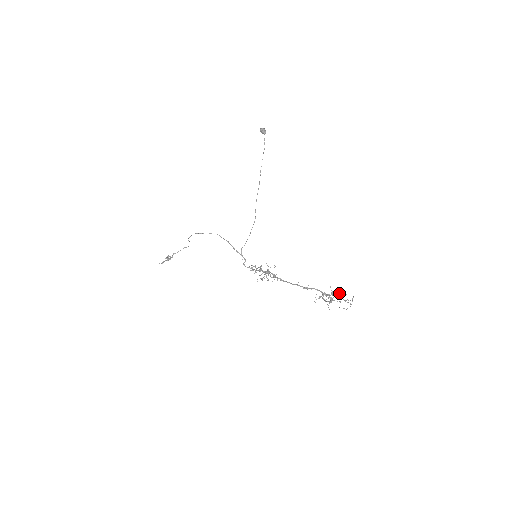
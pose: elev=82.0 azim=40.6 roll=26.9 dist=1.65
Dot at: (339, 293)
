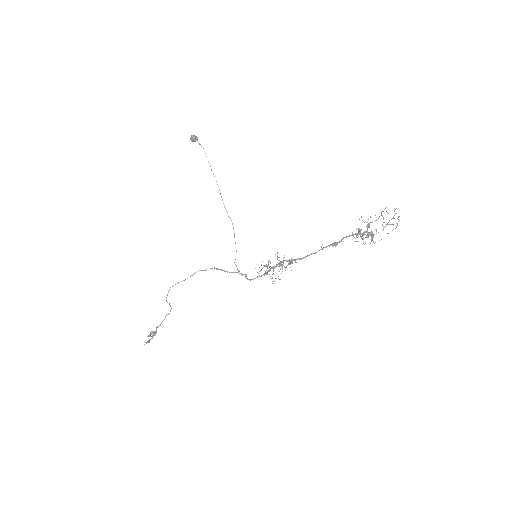
Dot at: occluded
